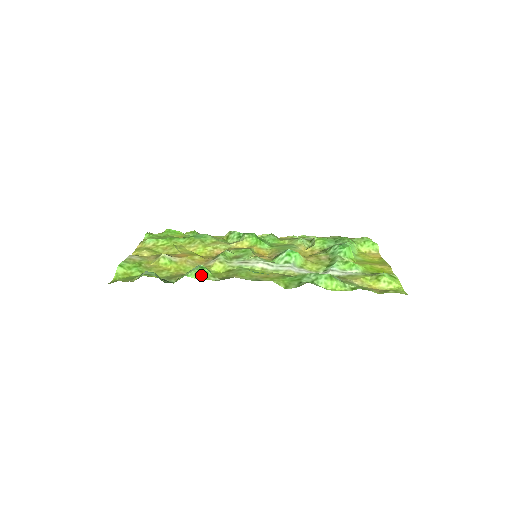
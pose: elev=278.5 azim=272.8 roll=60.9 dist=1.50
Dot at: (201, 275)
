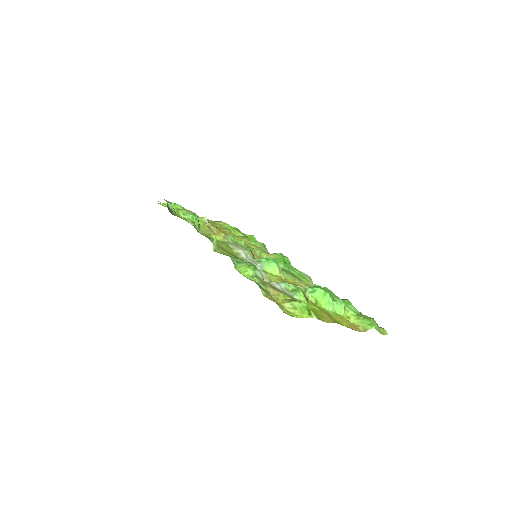
Dot at: (187, 216)
